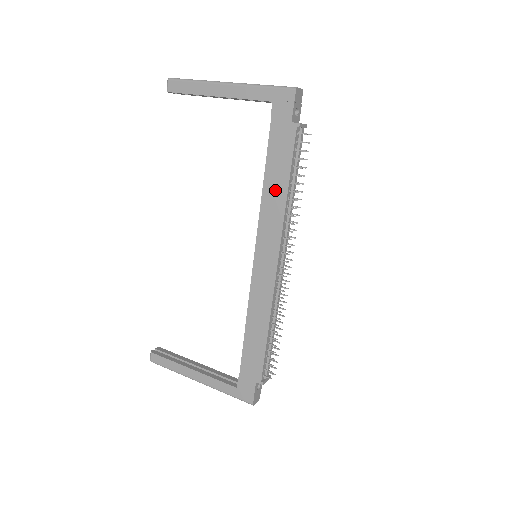
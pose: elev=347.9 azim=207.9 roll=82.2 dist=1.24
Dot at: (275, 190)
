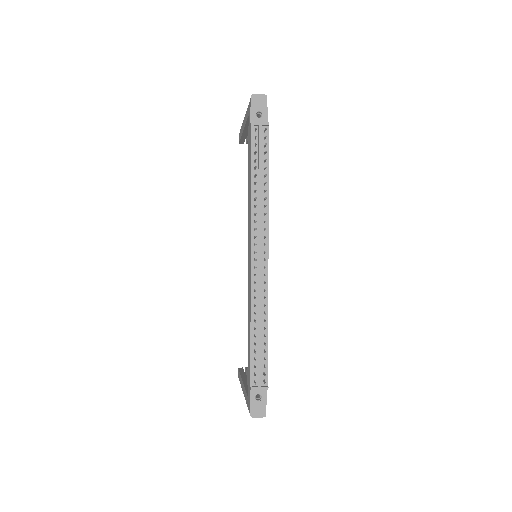
Dot at: (249, 187)
